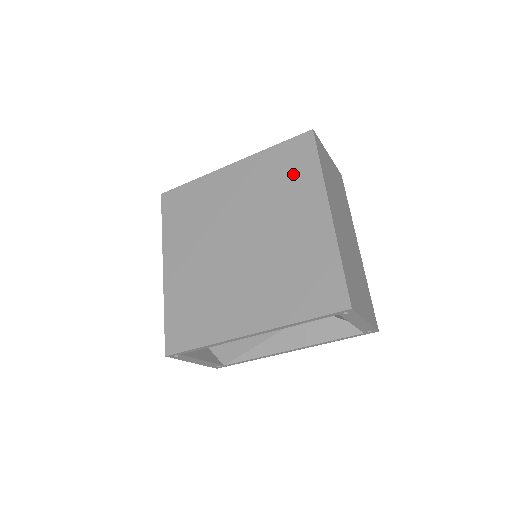
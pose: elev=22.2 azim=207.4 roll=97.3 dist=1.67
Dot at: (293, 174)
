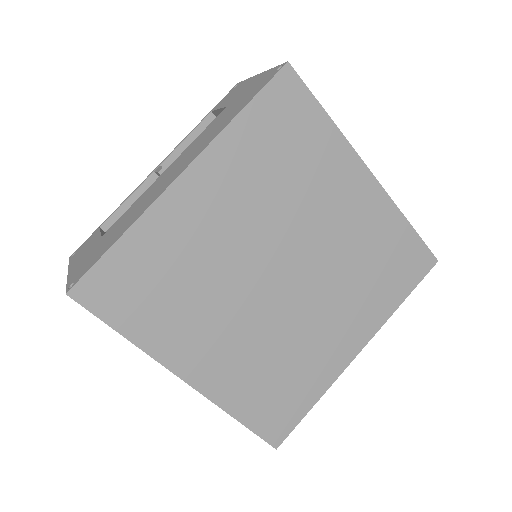
Dot at: (384, 279)
